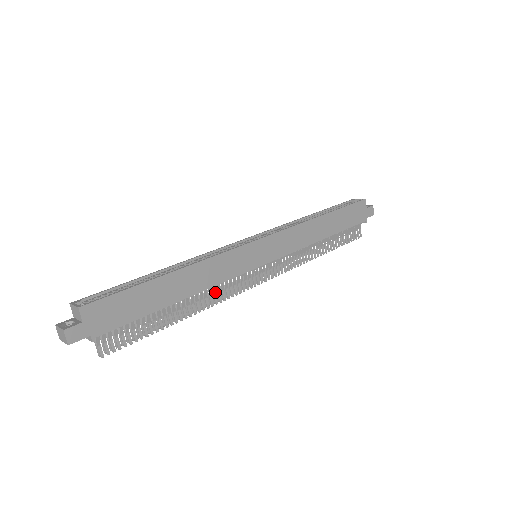
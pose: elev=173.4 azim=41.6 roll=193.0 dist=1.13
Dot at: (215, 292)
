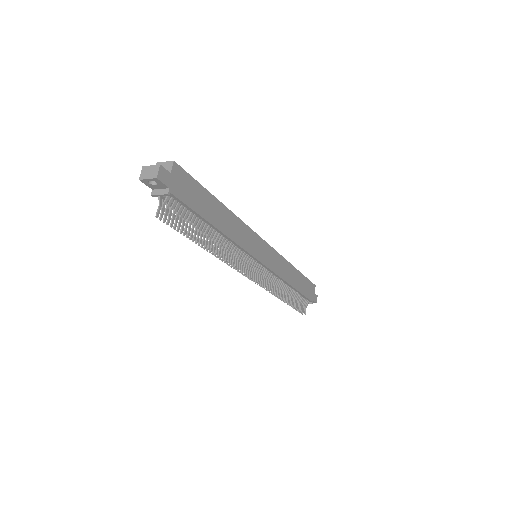
Dot at: occluded
